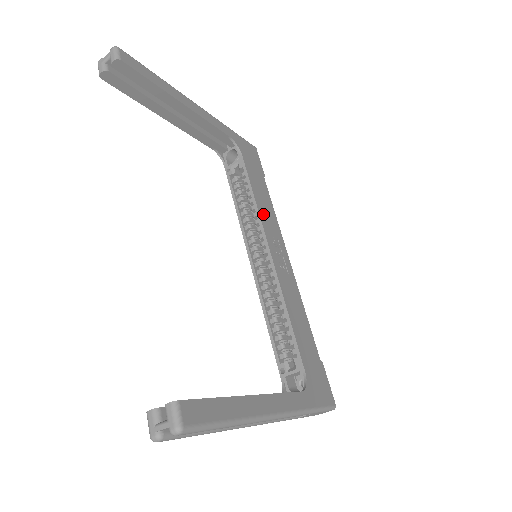
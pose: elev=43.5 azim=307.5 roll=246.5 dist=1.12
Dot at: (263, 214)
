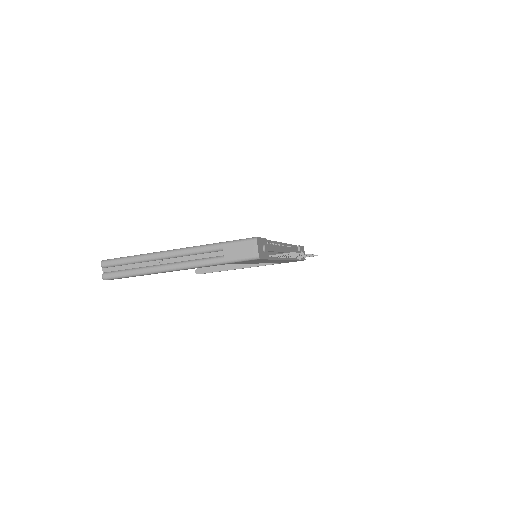
Dot at: occluded
